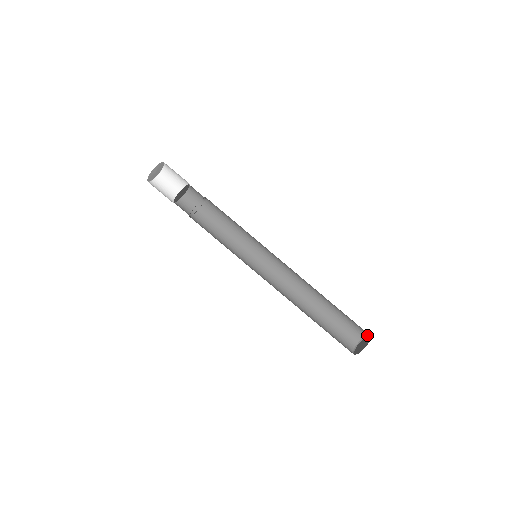
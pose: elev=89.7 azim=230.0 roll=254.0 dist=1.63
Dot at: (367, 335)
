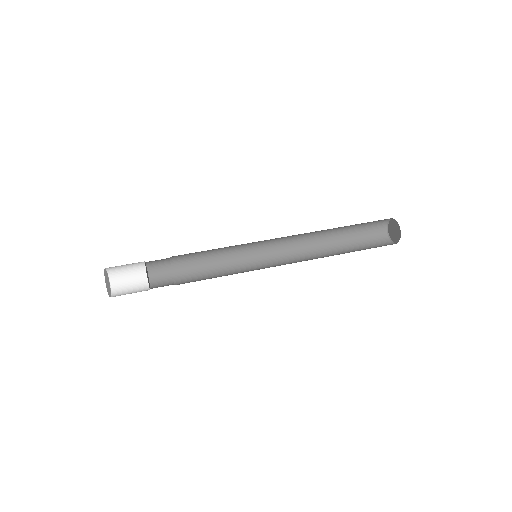
Dot at: (388, 222)
